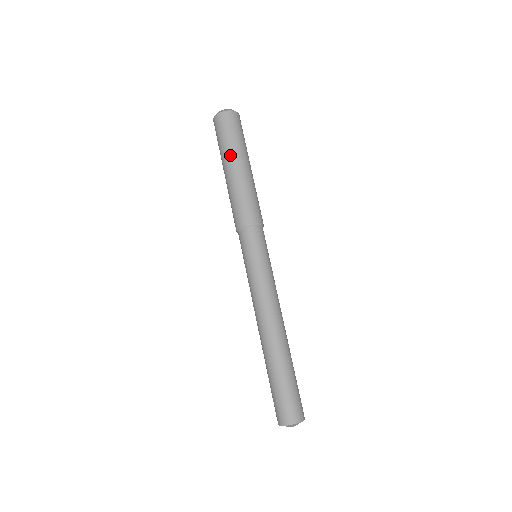
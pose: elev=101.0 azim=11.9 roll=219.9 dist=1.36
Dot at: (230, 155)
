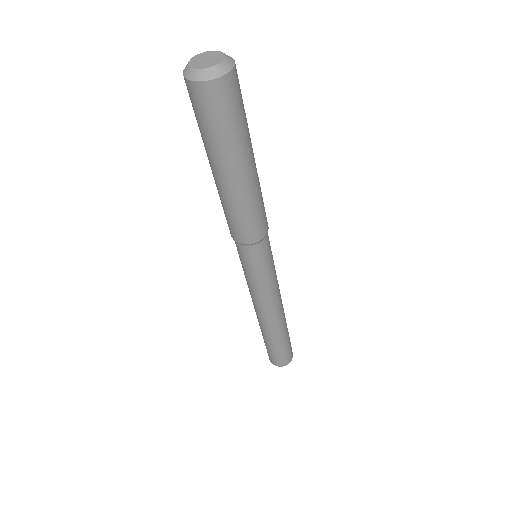
Dot at: (208, 155)
